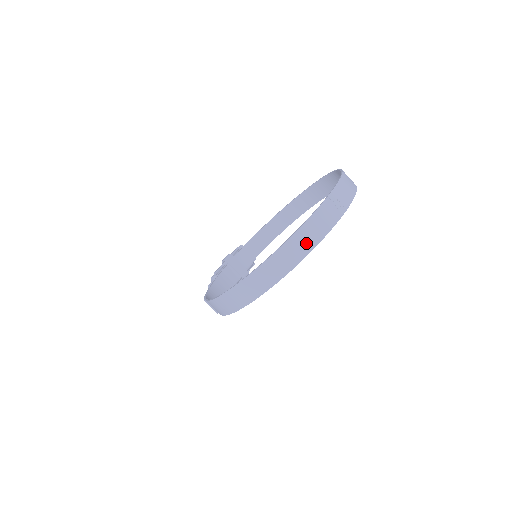
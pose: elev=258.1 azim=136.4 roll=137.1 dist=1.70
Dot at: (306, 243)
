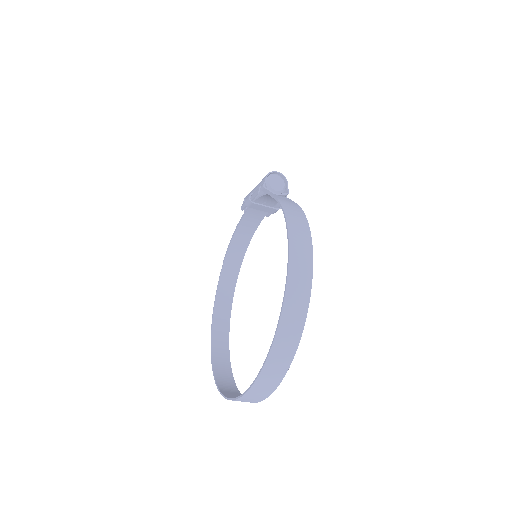
Dot at: (229, 388)
